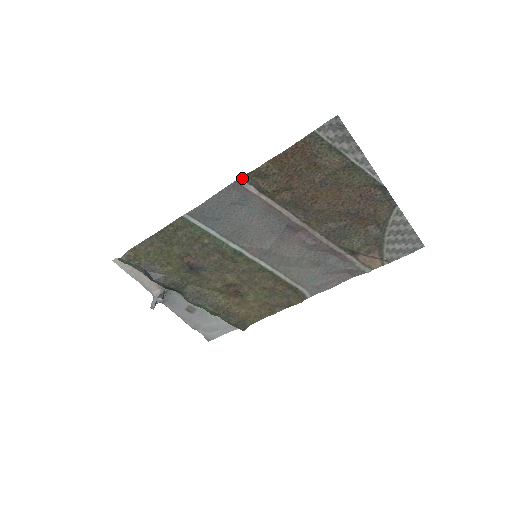
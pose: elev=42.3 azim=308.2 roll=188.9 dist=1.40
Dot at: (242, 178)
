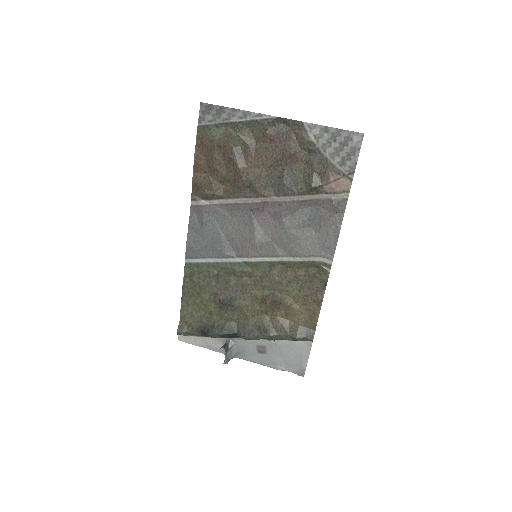
Dot at: (192, 200)
